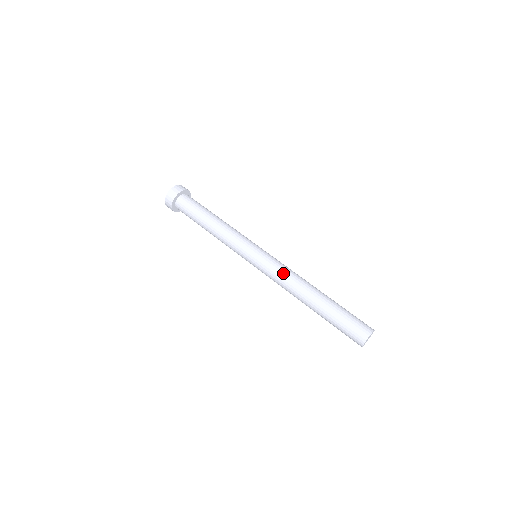
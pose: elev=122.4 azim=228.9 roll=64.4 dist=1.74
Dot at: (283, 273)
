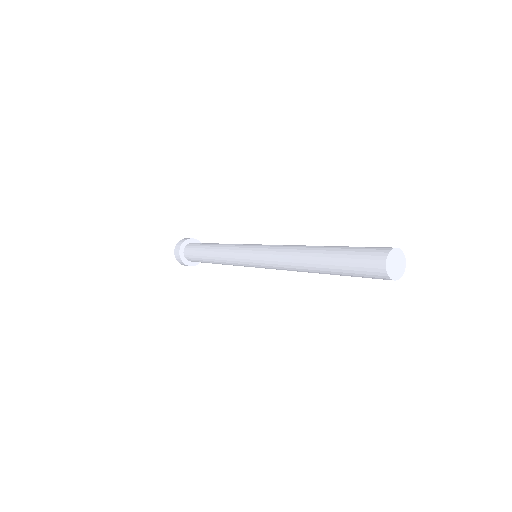
Dot at: (278, 249)
